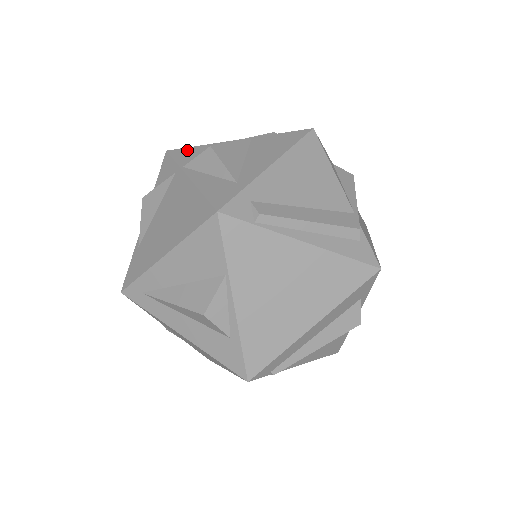
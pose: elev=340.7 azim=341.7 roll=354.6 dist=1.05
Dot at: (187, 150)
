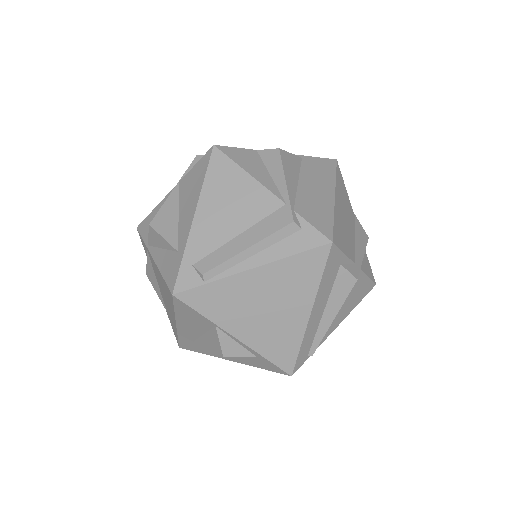
Dot at: (147, 221)
